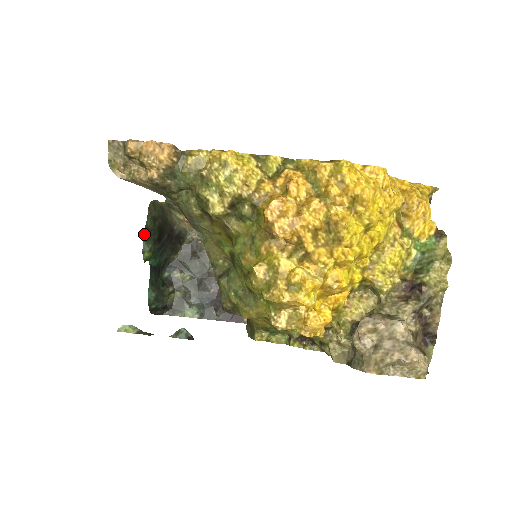
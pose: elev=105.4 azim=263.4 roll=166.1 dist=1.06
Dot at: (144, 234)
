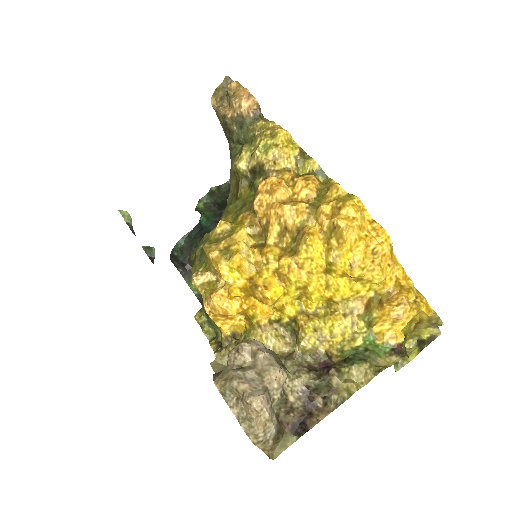
Dot at: (212, 189)
